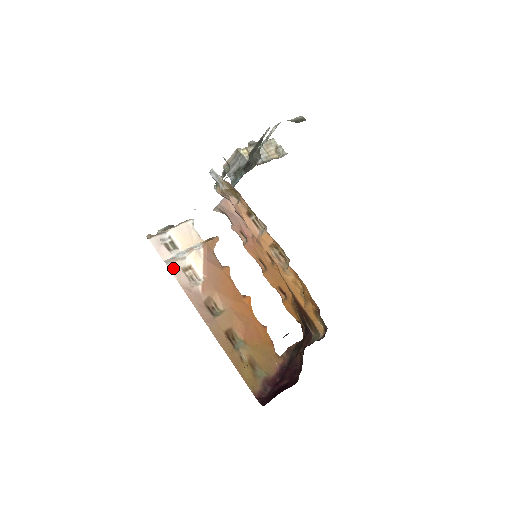
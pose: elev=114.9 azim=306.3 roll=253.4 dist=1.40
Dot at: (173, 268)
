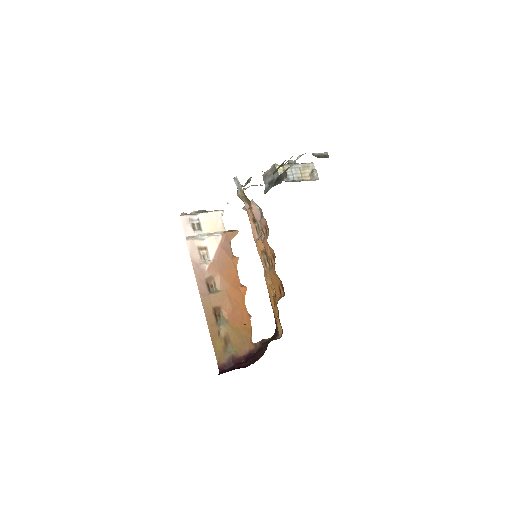
Dot at: (190, 244)
